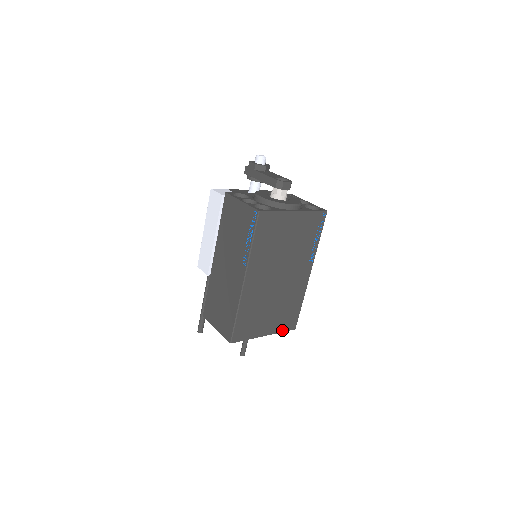
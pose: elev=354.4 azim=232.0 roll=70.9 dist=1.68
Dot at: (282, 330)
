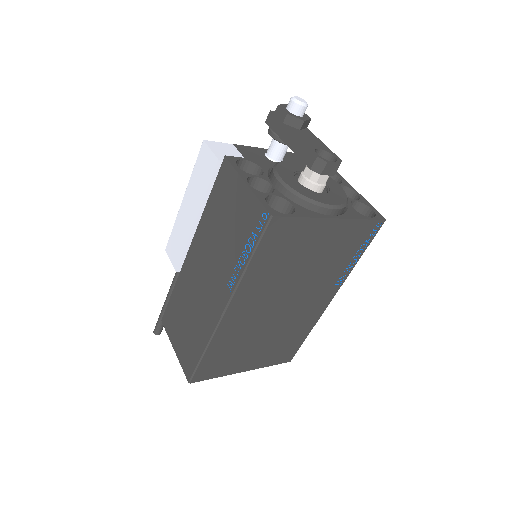
Dot at: (271, 363)
